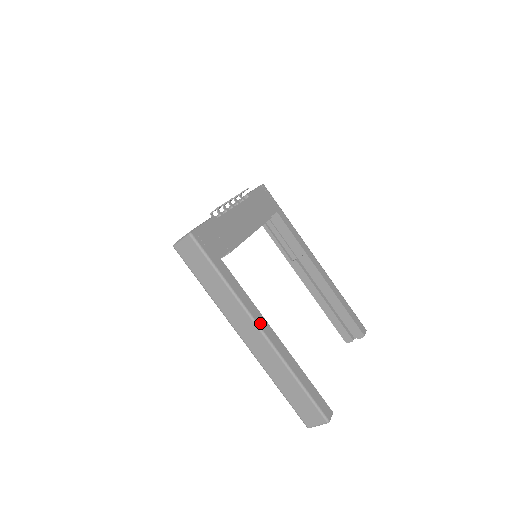
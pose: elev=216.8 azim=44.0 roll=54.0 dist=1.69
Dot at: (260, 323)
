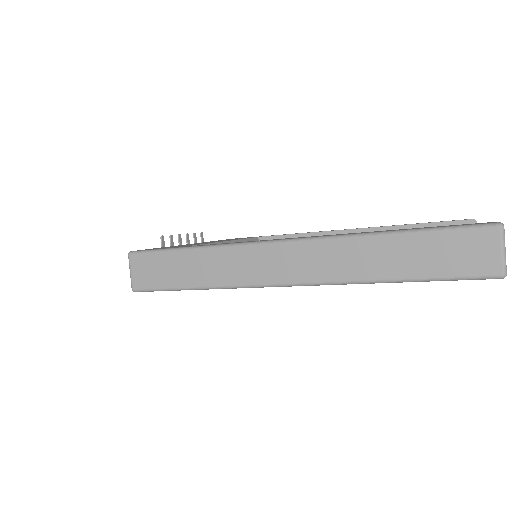
Dot at: (278, 240)
